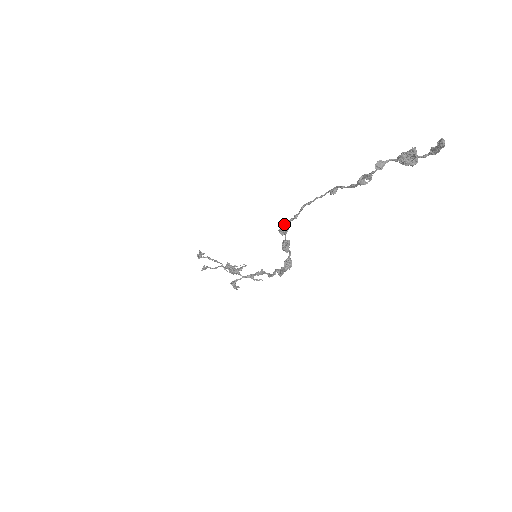
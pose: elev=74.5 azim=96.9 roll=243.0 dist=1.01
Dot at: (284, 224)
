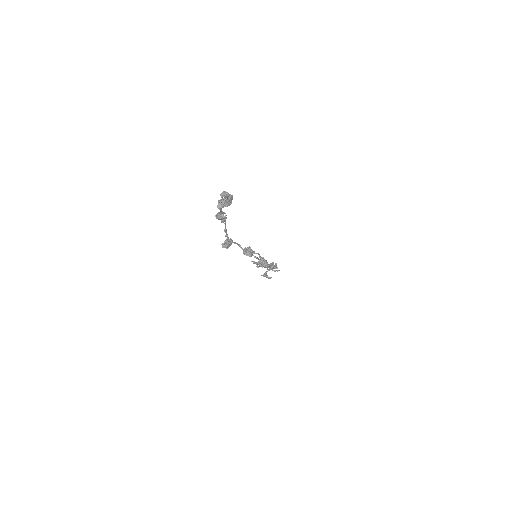
Dot at: (226, 241)
